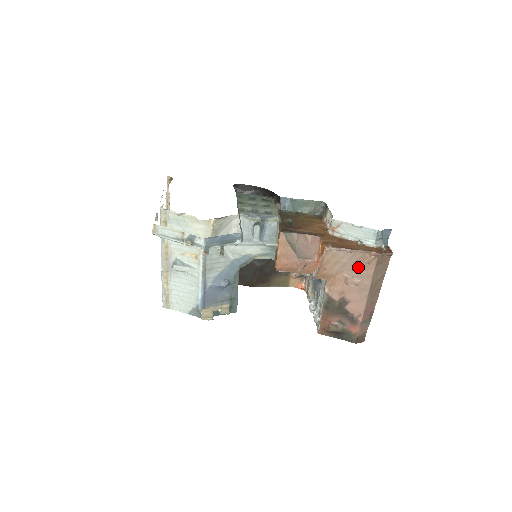
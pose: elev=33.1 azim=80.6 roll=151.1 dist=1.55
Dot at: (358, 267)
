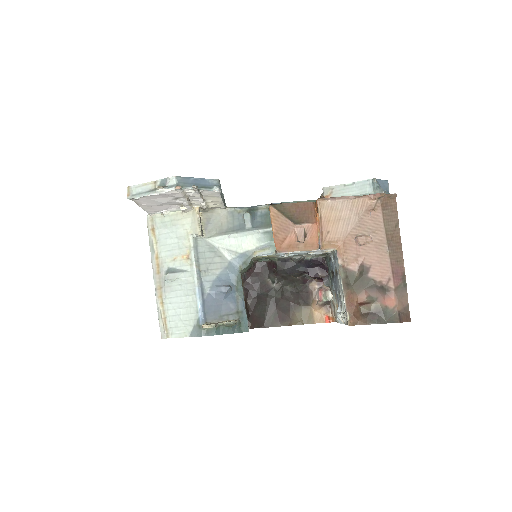
Dot at: (364, 220)
